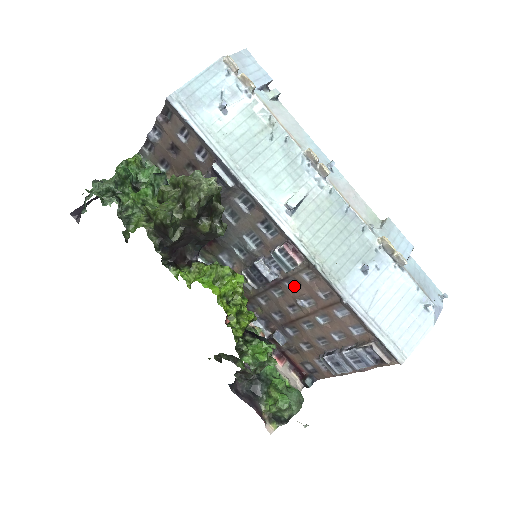
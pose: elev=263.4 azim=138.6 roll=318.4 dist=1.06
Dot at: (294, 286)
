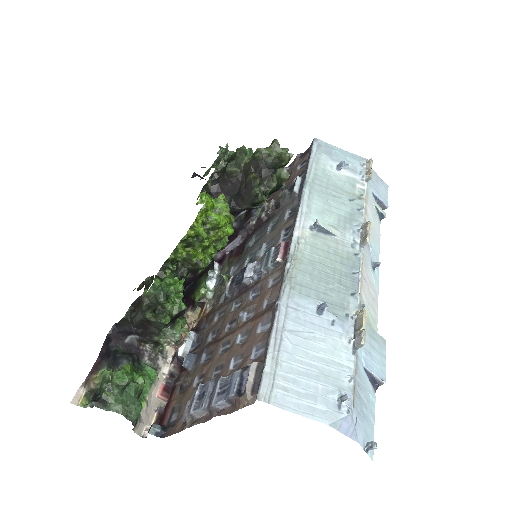
Dot at: (254, 298)
